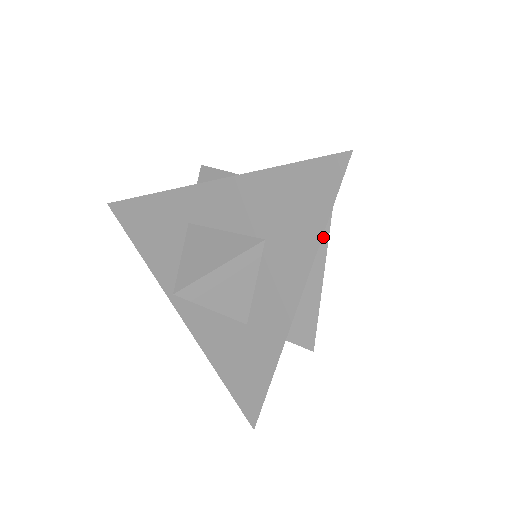
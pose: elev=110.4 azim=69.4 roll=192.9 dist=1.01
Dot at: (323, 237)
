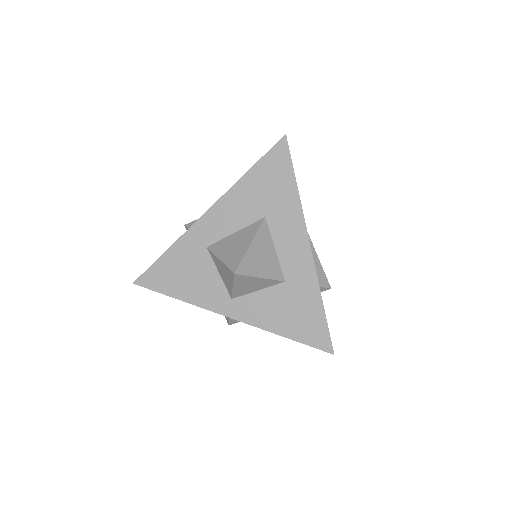
Dot at: occluded
